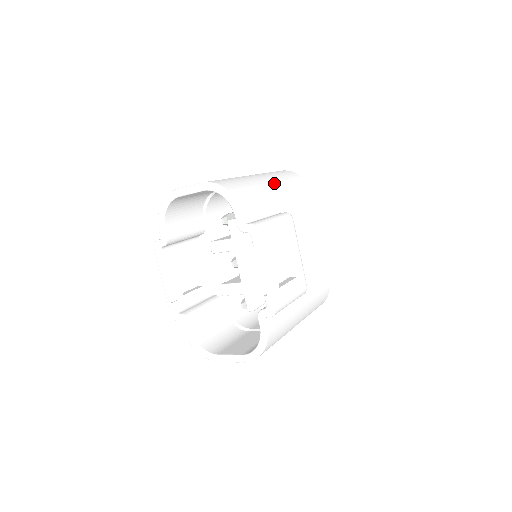
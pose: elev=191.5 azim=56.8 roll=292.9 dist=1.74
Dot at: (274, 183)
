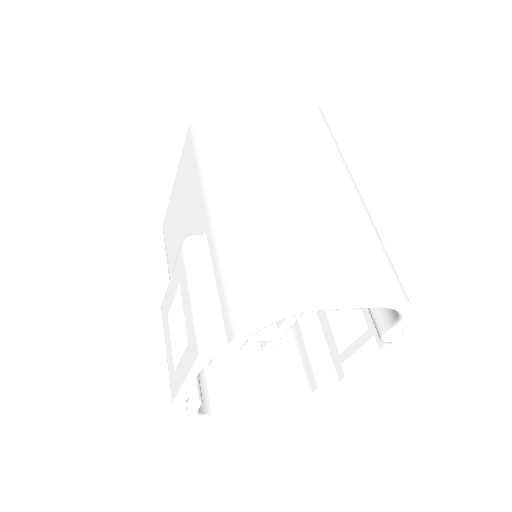
Dot at: occluded
